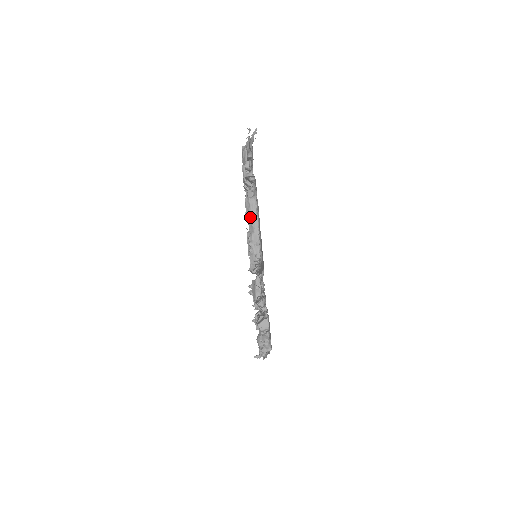
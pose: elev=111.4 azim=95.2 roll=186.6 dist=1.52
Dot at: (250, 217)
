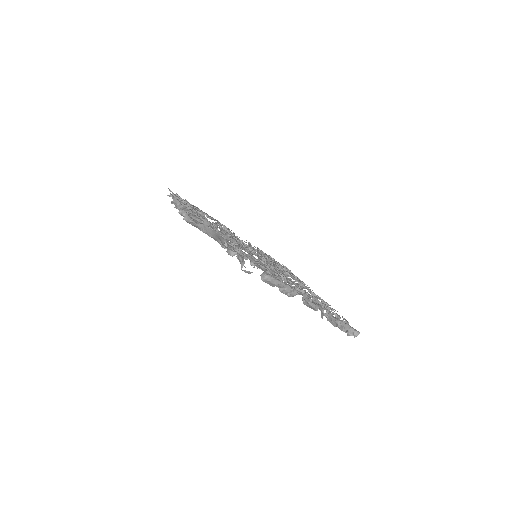
Dot at: occluded
